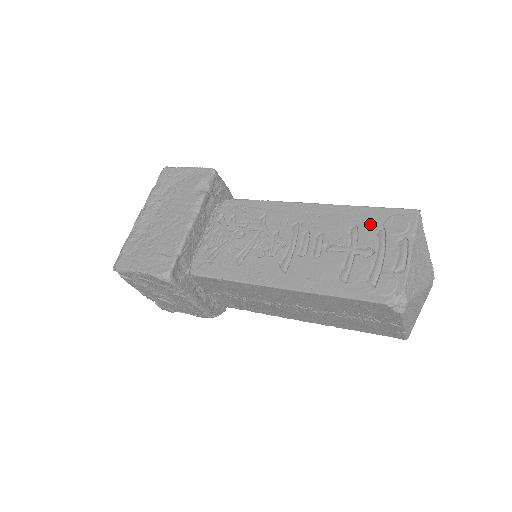
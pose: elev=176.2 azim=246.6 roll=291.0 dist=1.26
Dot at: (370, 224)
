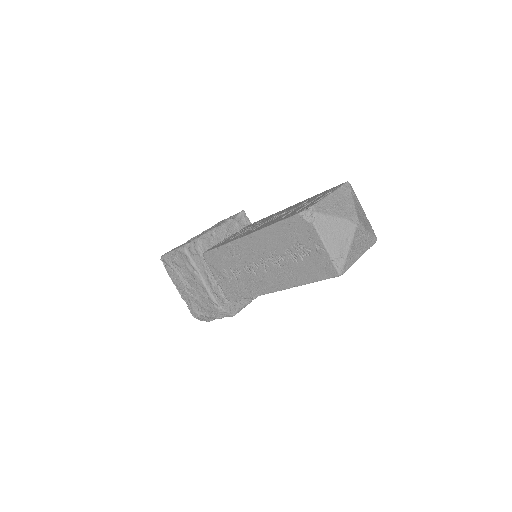
Dot at: occluded
